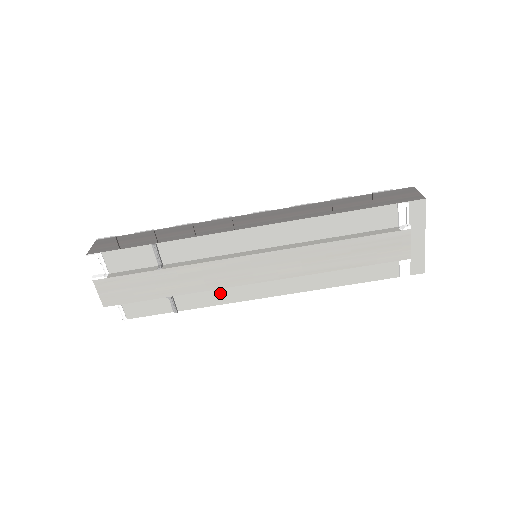
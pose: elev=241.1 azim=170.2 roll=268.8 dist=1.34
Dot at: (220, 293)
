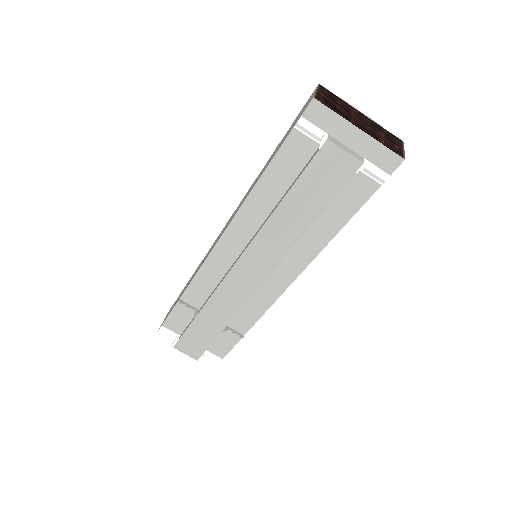
Dot at: (254, 305)
